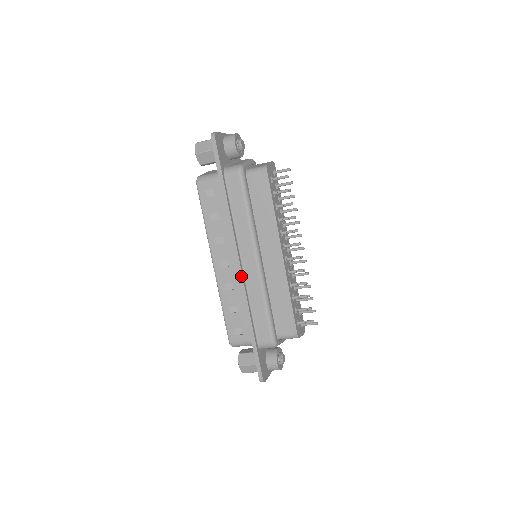
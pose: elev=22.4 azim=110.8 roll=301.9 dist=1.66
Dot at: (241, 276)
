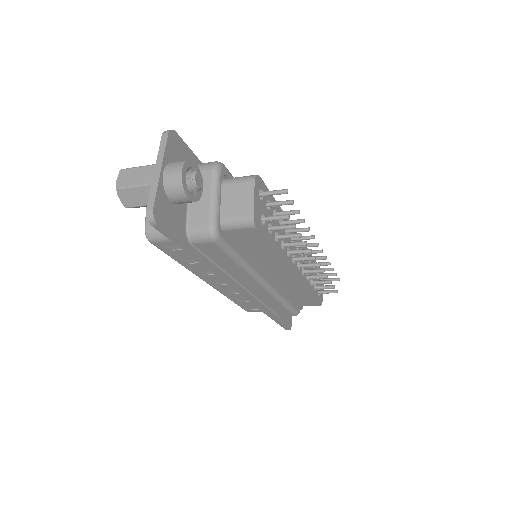
Dot at: (248, 298)
